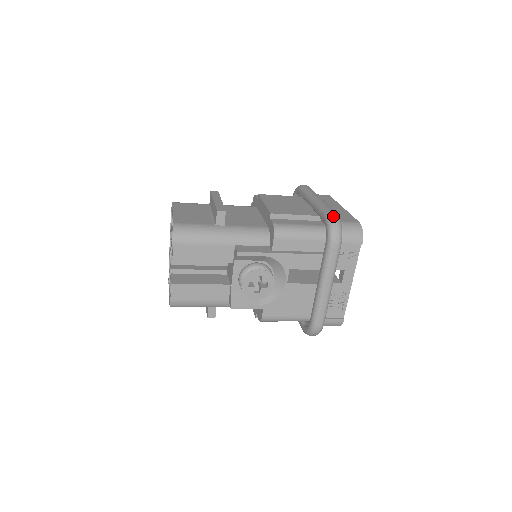
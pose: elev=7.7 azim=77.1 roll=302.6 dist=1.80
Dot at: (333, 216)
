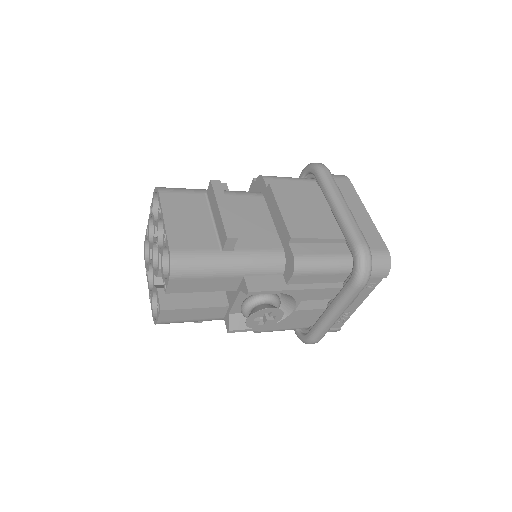
Dot at: (365, 253)
